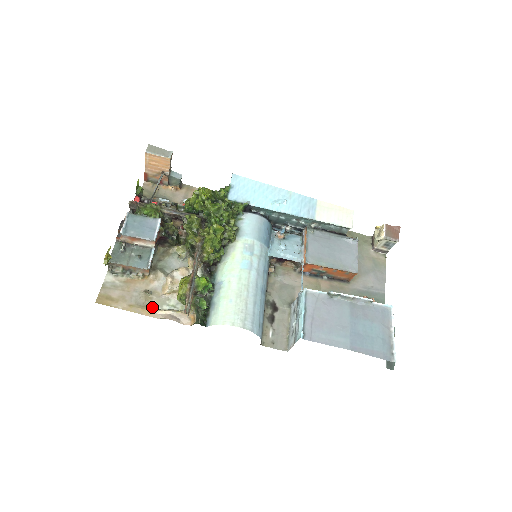
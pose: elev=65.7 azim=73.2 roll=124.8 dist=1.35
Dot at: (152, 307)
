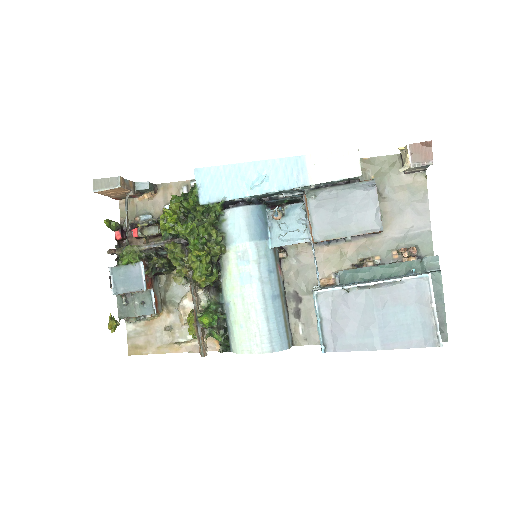
Dot at: (178, 341)
